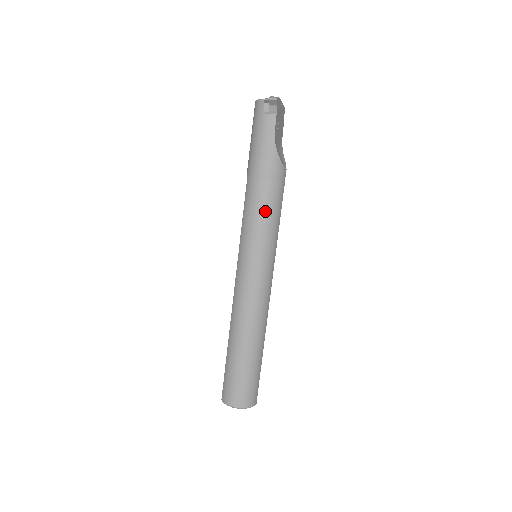
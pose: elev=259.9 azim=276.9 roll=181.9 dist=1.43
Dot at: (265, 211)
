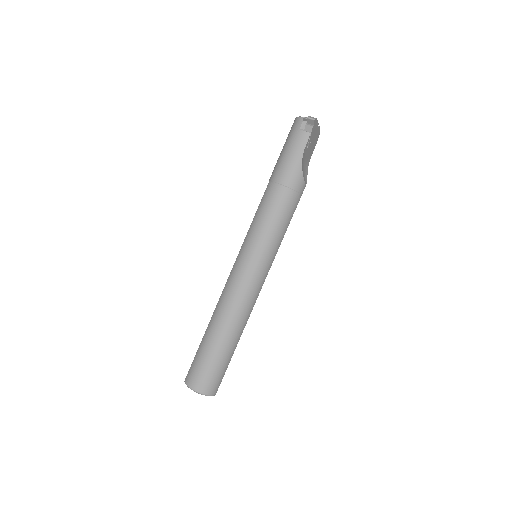
Dot at: (276, 216)
